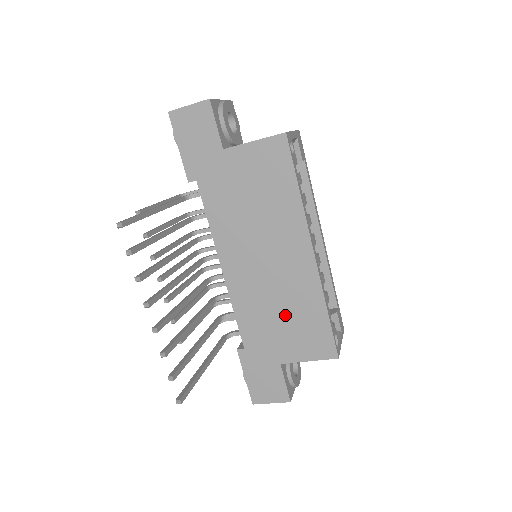
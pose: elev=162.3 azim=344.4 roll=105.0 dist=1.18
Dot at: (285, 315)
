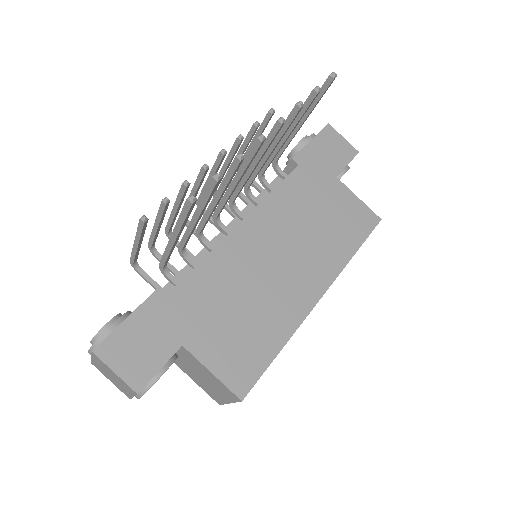
Dot at: (244, 312)
